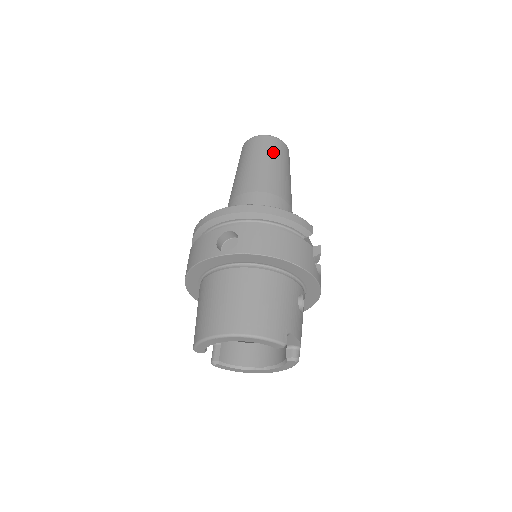
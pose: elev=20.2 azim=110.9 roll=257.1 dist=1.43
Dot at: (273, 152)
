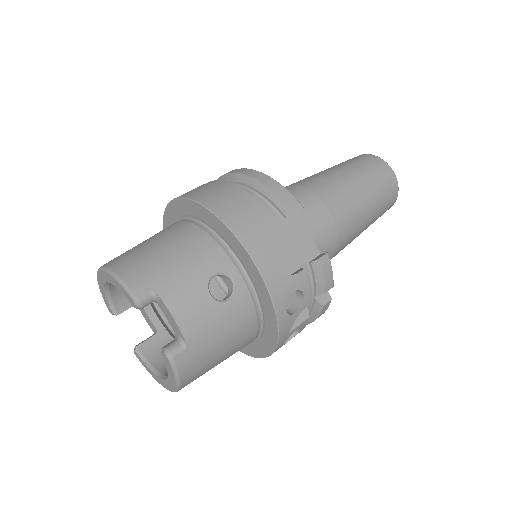
Dot at: (355, 164)
